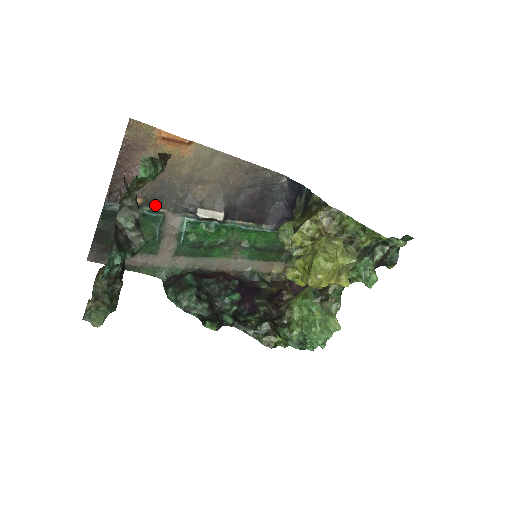
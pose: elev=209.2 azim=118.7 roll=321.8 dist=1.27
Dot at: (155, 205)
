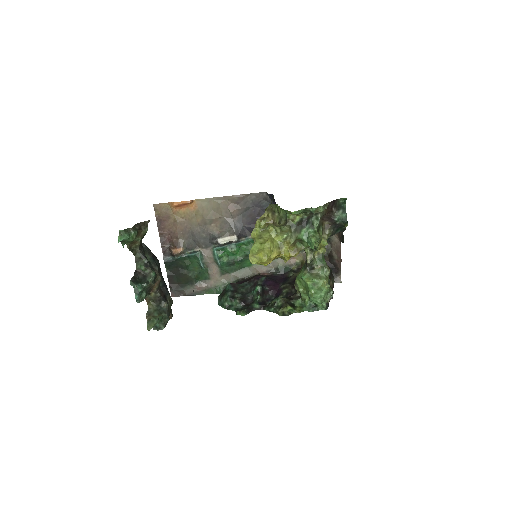
Dot at: (193, 248)
